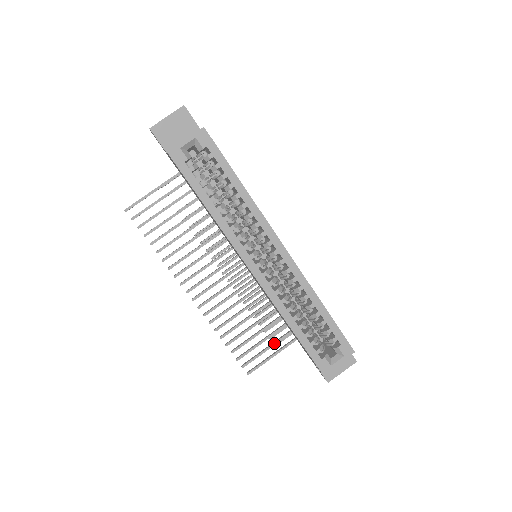
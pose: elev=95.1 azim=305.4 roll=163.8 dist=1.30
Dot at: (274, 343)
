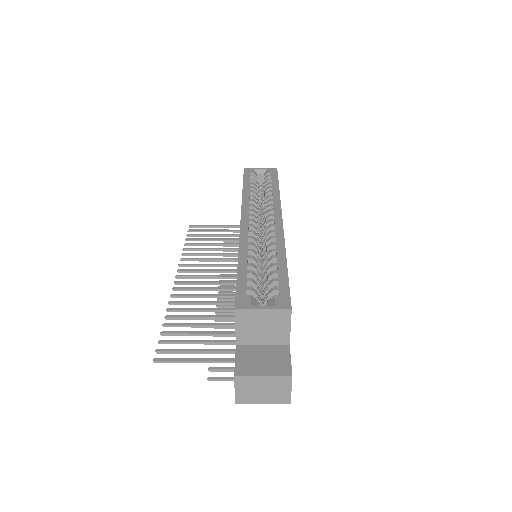
Dot at: (210, 349)
